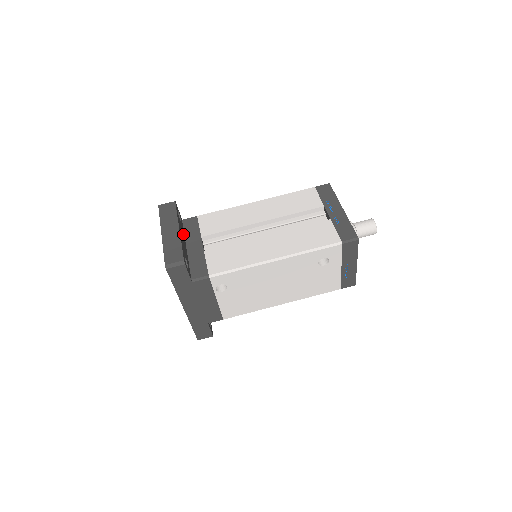
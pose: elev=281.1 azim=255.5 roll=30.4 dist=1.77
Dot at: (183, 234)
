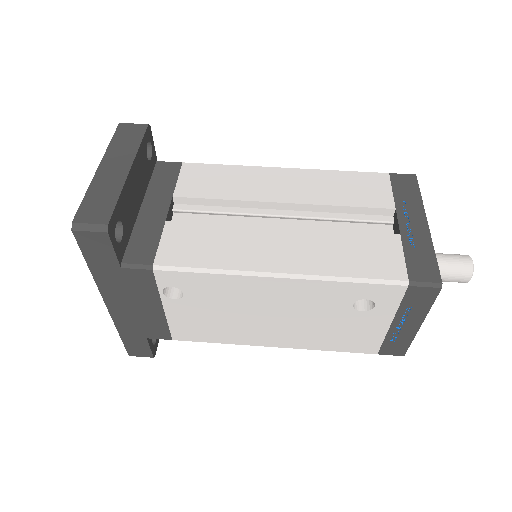
Dot at: (144, 182)
